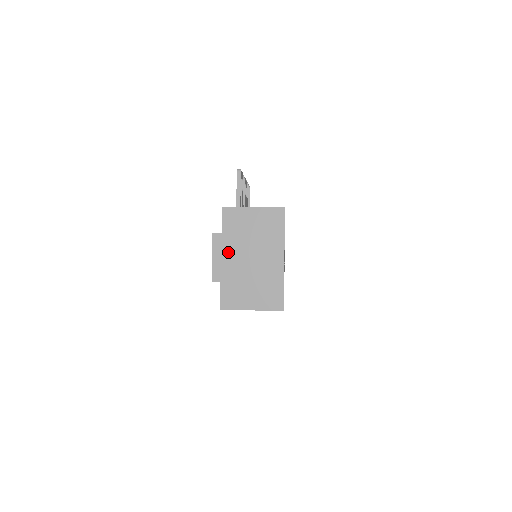
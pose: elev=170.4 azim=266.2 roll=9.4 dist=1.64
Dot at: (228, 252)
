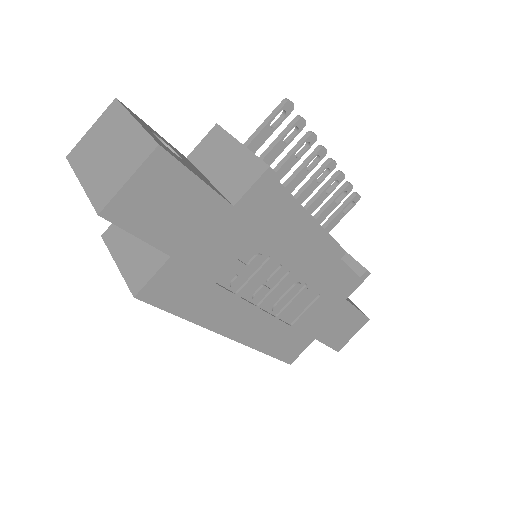
Dot at: (104, 131)
